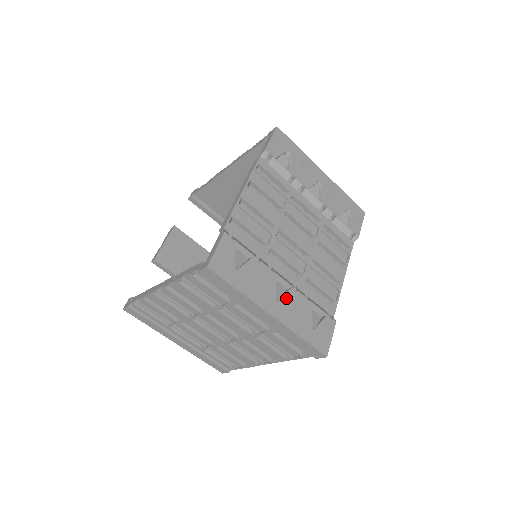
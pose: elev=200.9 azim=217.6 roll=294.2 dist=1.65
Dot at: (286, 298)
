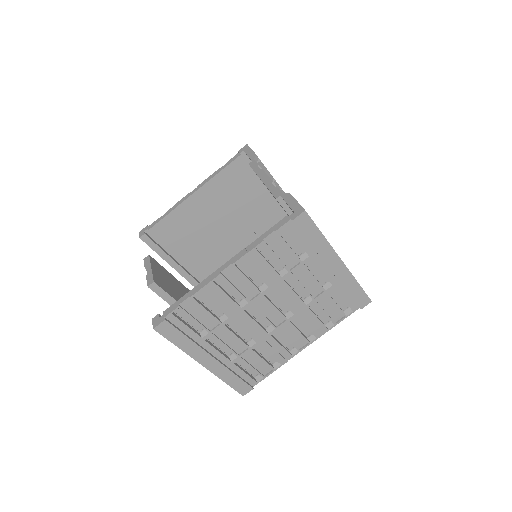
Dot at: occluded
